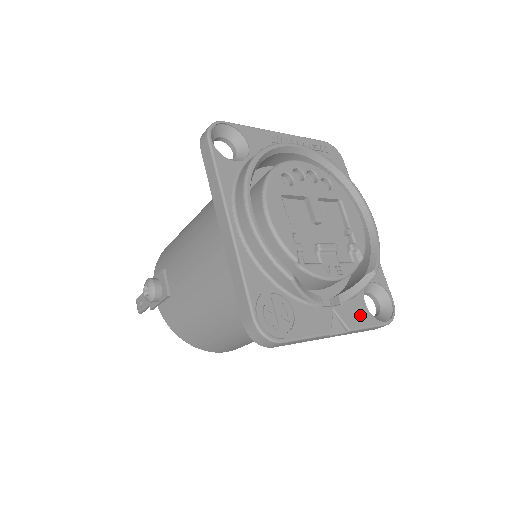
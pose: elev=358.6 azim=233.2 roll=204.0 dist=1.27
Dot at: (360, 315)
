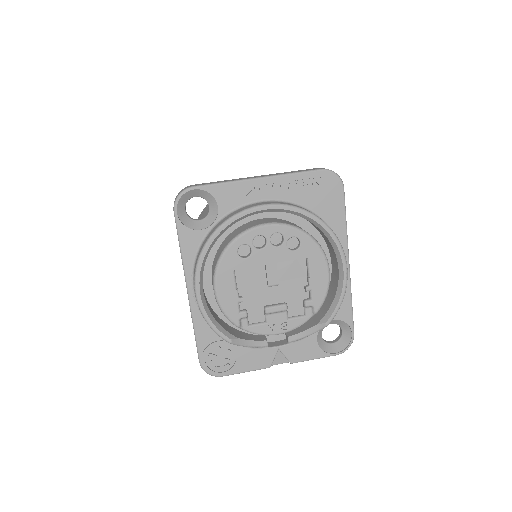
Dot at: (307, 351)
